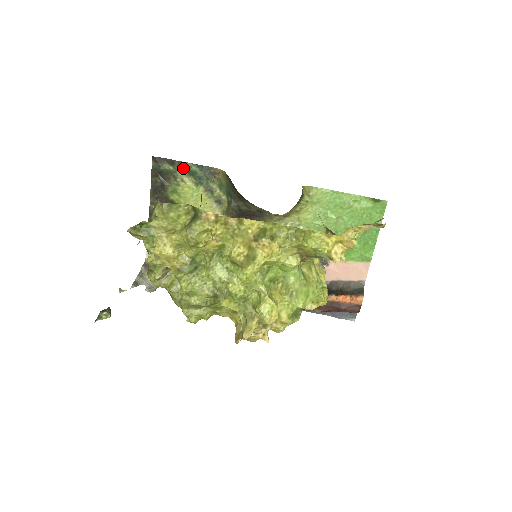
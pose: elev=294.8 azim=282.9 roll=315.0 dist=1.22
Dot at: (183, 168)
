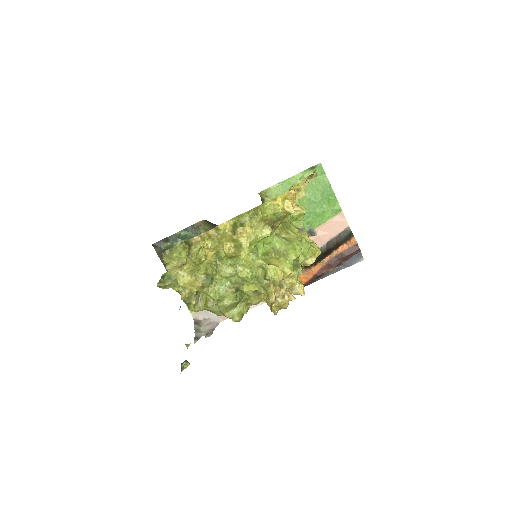
Dot at: (176, 238)
